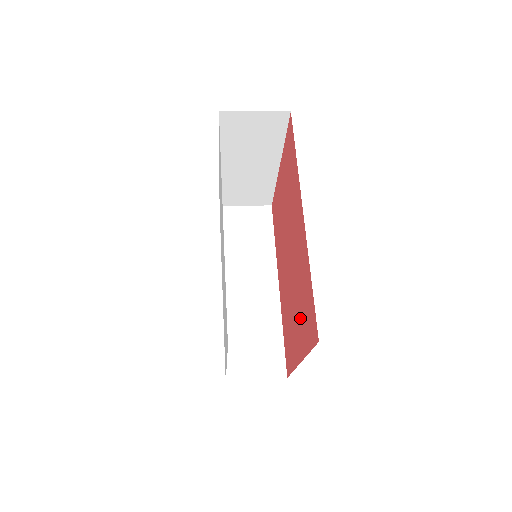
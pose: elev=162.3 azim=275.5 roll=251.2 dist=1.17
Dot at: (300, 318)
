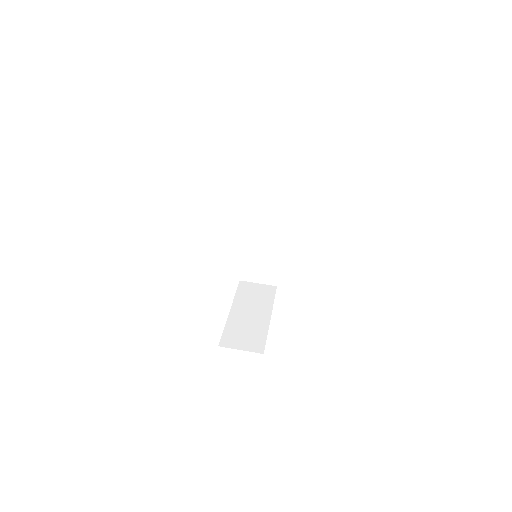
Dot at: occluded
